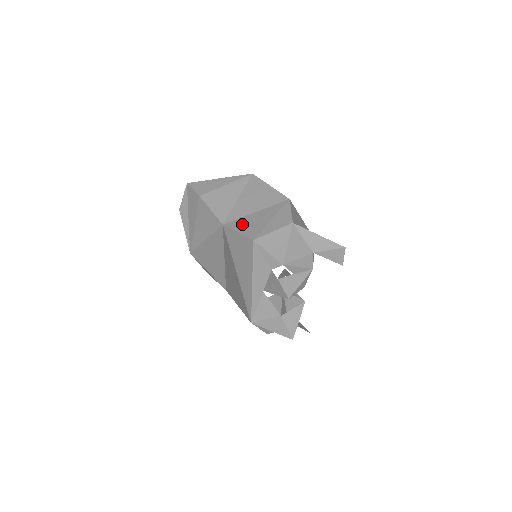
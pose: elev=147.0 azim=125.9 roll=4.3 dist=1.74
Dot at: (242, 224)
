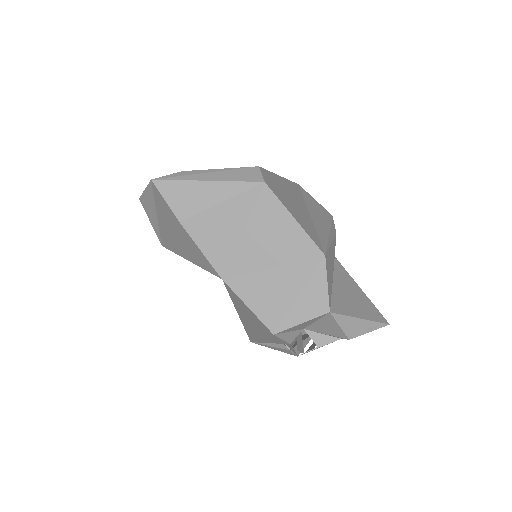
Dot at: (253, 291)
